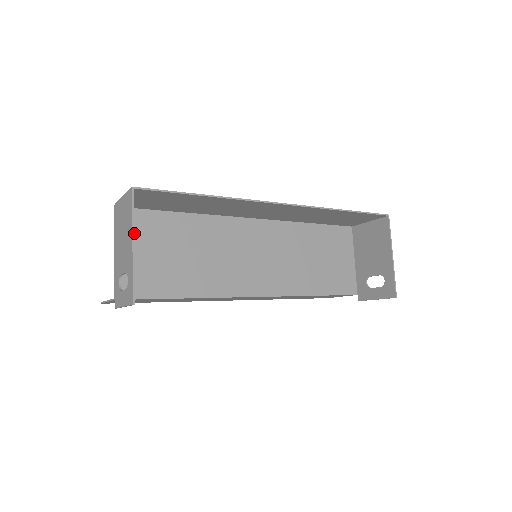
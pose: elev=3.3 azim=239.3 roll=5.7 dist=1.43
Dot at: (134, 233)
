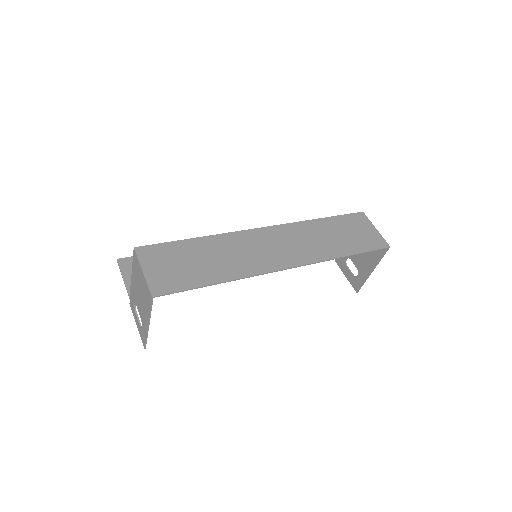
Dot at: occluded
